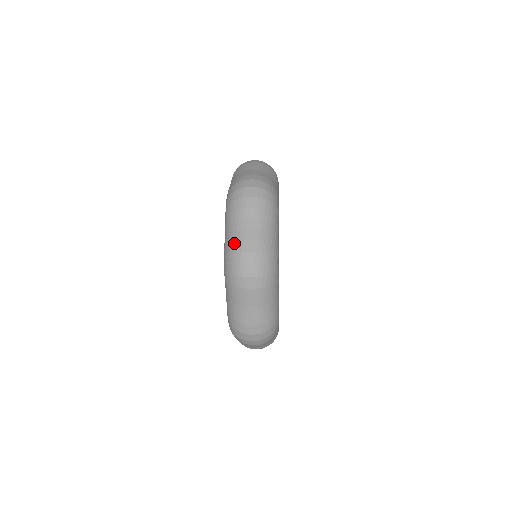
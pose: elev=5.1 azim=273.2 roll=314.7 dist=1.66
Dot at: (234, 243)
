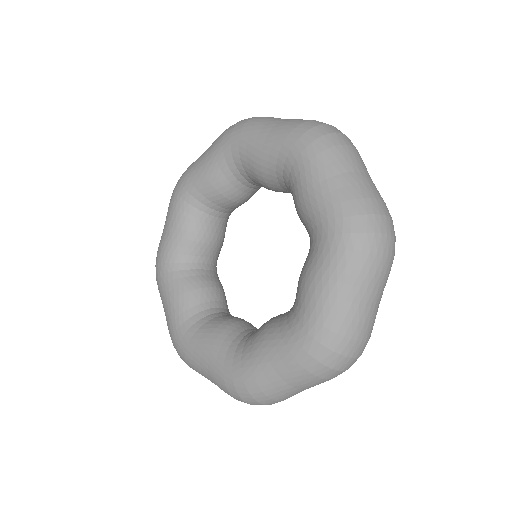
Dot at: (351, 324)
